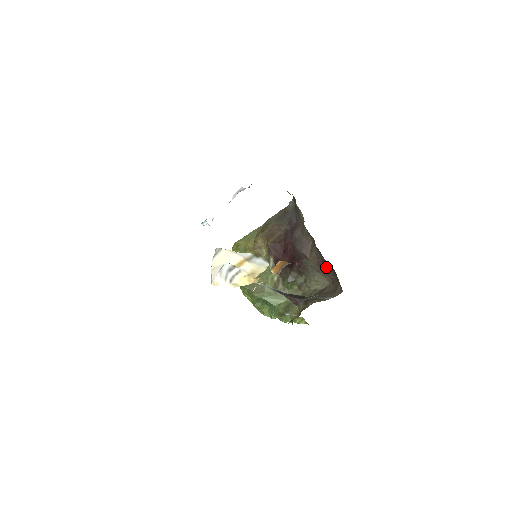
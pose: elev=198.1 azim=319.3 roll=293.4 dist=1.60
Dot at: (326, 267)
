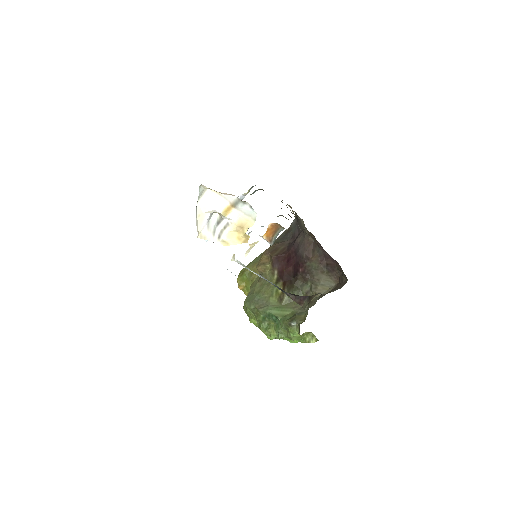
Dot at: (330, 264)
